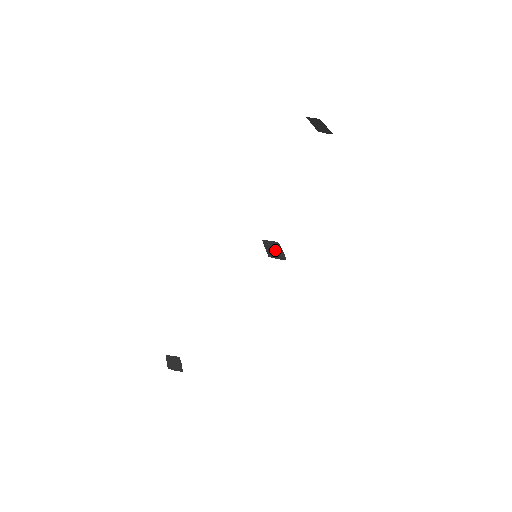
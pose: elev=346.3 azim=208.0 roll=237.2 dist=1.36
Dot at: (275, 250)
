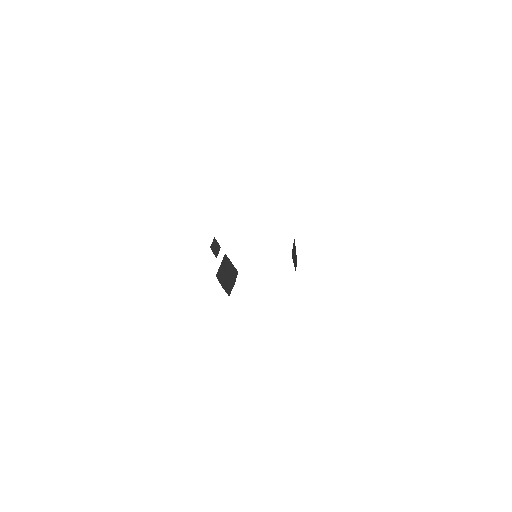
Dot at: (293, 258)
